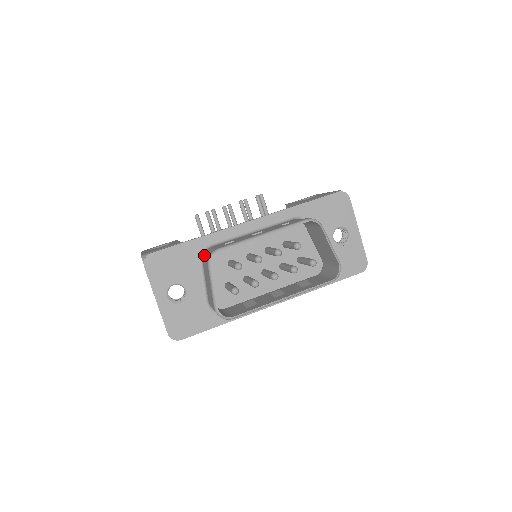
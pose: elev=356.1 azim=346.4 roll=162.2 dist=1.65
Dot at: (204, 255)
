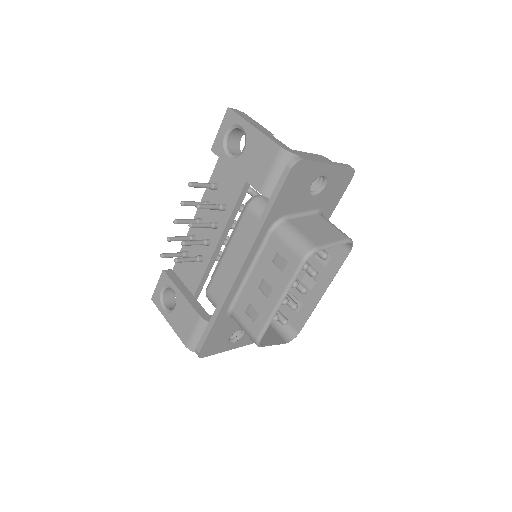
Dot at: occluded
